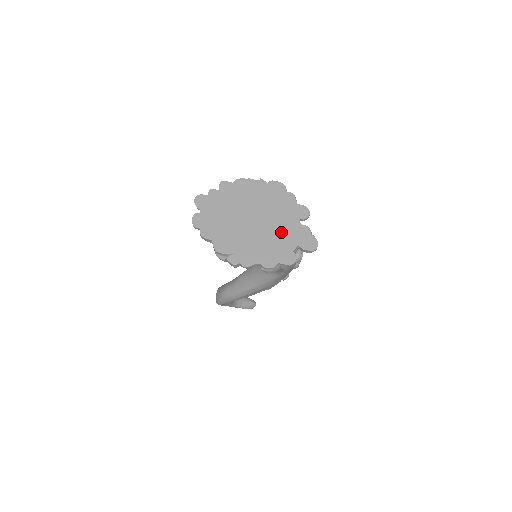
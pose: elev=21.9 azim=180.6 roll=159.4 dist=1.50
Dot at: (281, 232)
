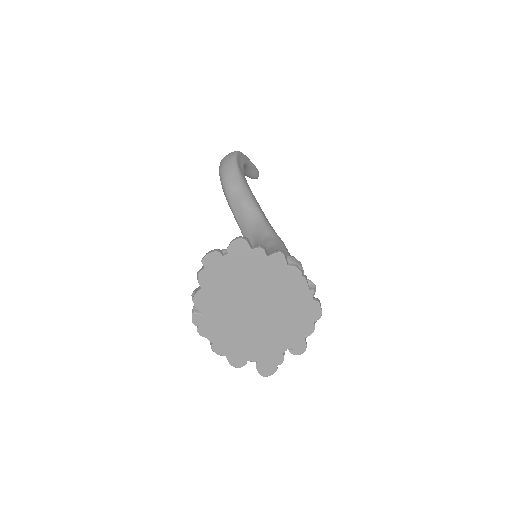
Dot at: (260, 342)
